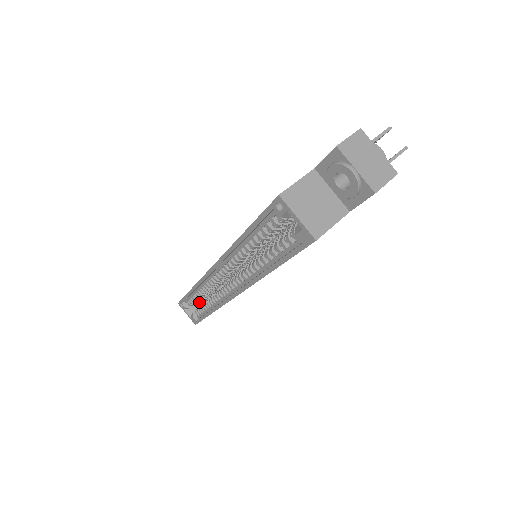
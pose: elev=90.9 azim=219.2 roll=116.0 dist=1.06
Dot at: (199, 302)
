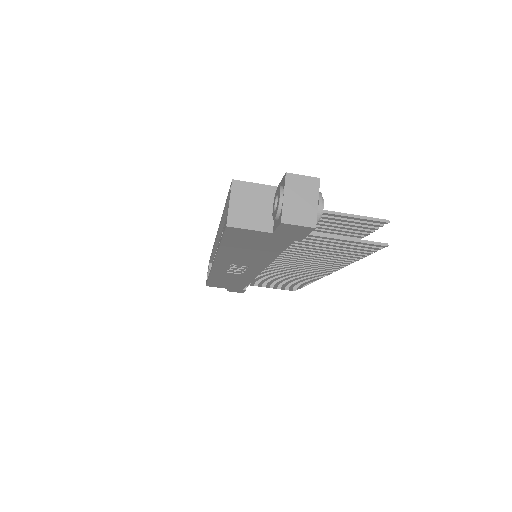
Dot at: occluded
